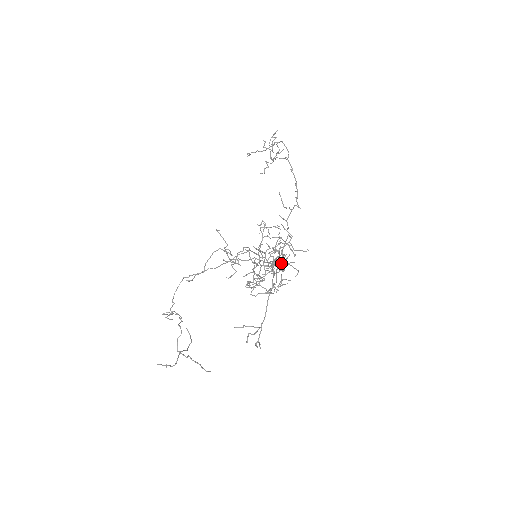
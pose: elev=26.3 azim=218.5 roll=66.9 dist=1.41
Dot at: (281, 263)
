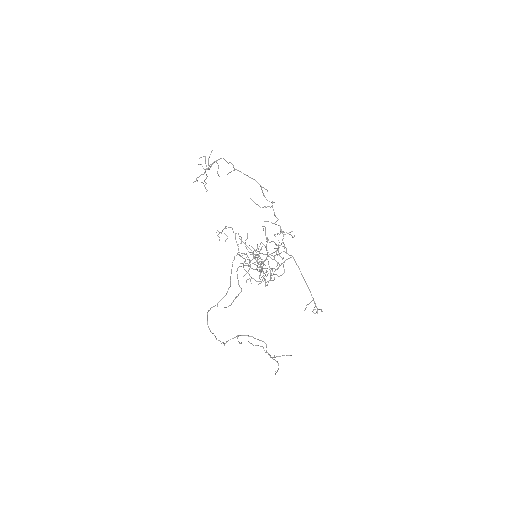
Dot at: (257, 251)
